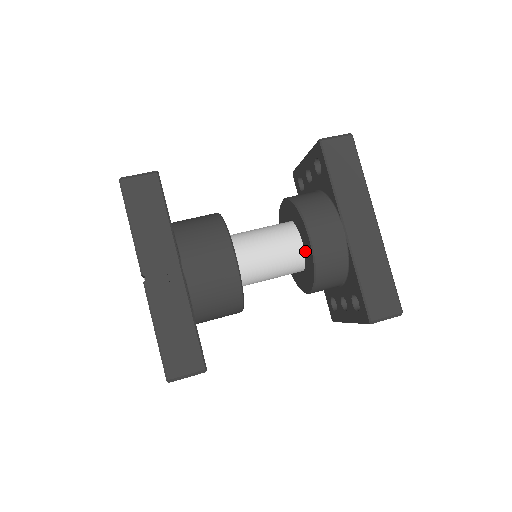
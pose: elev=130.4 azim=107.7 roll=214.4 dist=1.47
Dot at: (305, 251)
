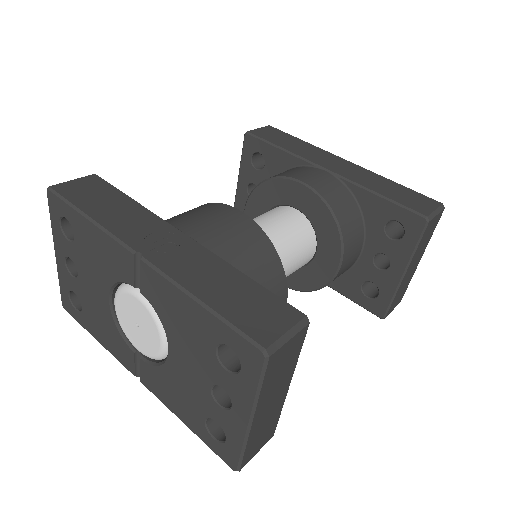
Dot at: (305, 211)
